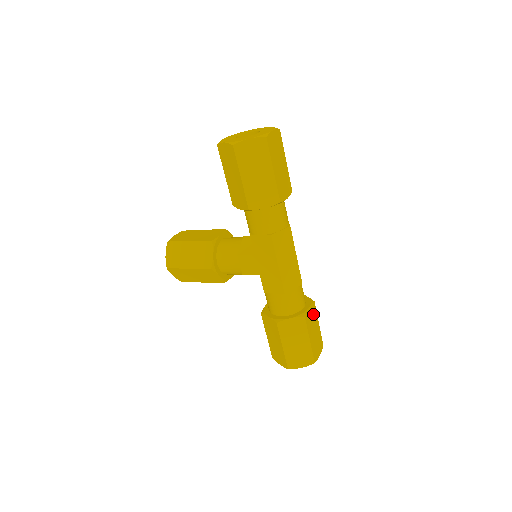
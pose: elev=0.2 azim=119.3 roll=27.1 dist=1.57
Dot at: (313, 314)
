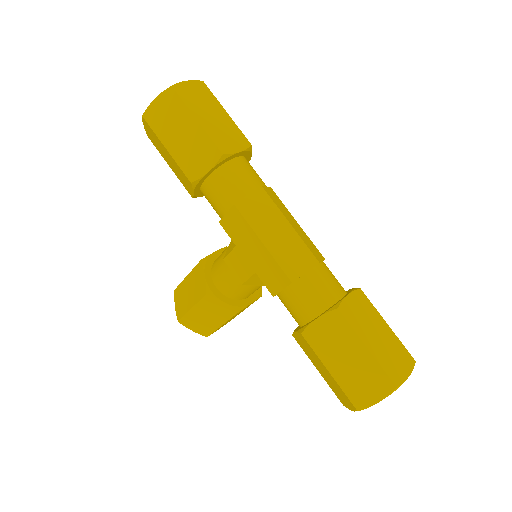
Dot at: (363, 307)
